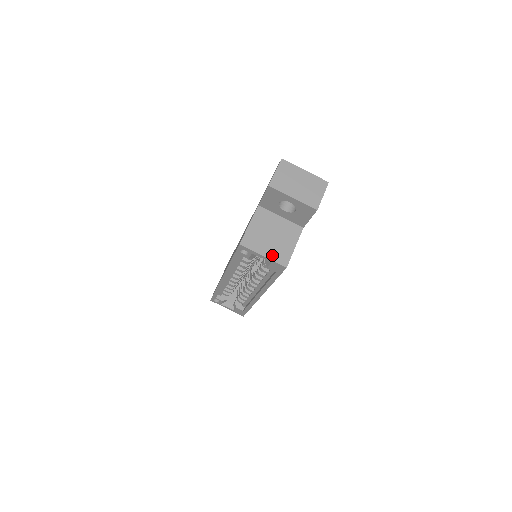
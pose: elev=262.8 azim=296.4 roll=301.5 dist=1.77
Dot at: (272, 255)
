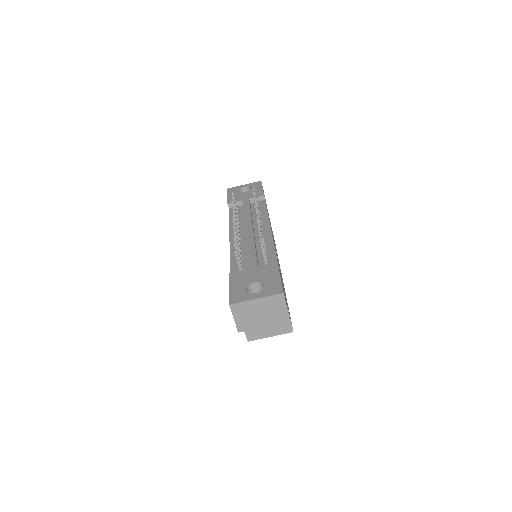
Dot at: (276, 332)
